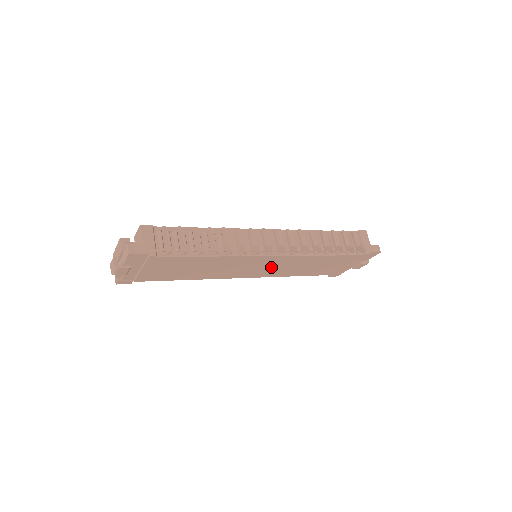
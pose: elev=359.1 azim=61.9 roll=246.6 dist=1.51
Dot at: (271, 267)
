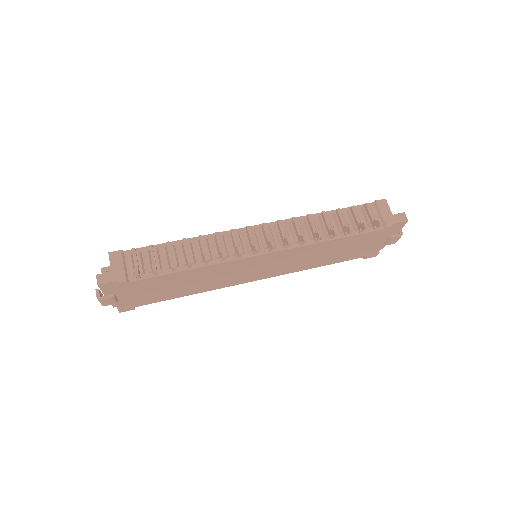
Dot at: (275, 265)
